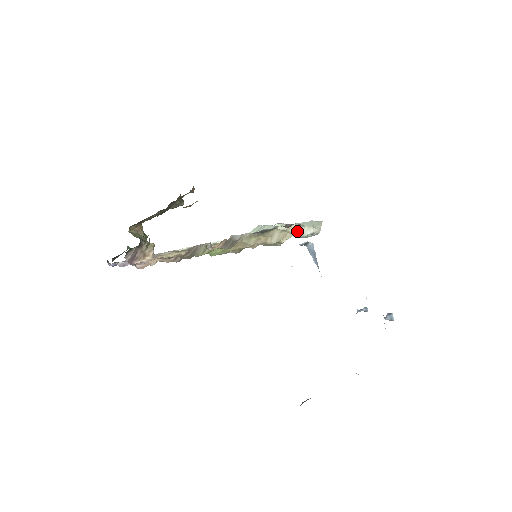
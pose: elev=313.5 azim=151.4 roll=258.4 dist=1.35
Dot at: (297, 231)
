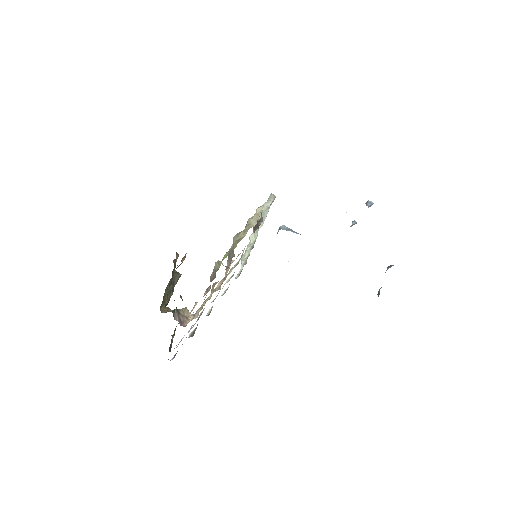
Dot at: (262, 209)
